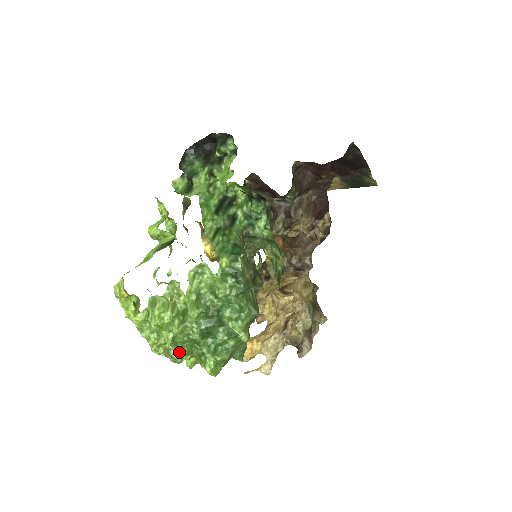
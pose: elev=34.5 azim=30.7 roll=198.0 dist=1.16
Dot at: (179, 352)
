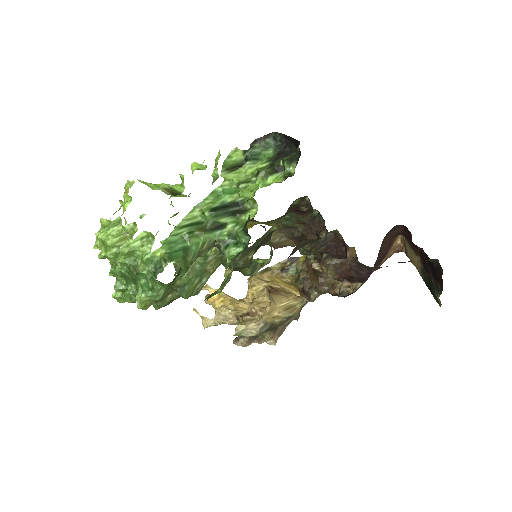
Dot at: (111, 265)
